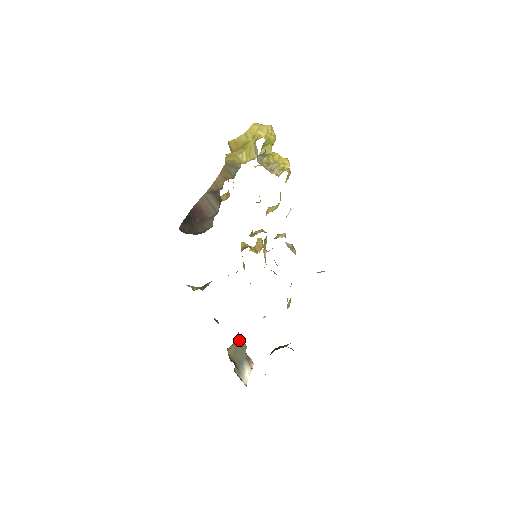
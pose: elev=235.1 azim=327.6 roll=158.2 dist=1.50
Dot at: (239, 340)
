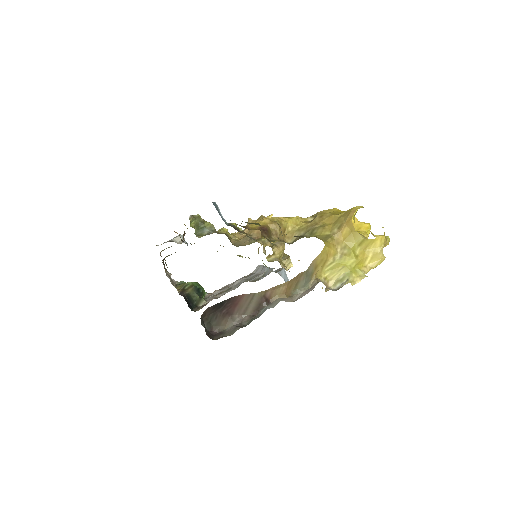
Dot at: occluded
